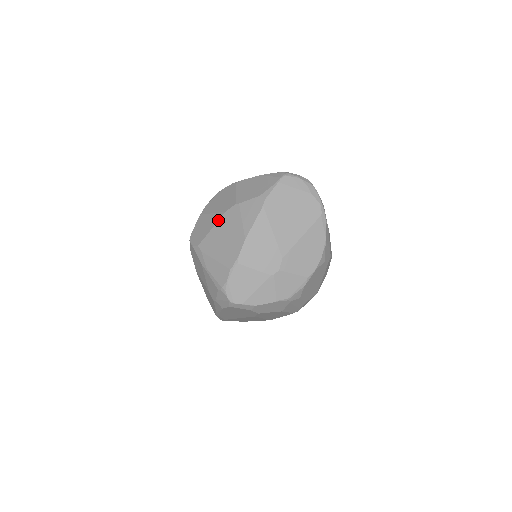
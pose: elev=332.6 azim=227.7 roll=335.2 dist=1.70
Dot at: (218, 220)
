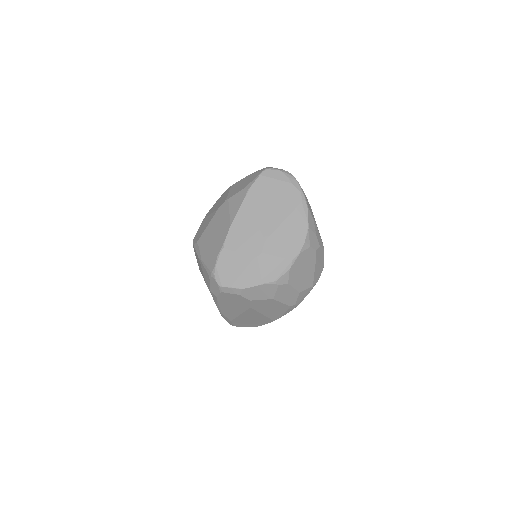
Dot at: (212, 217)
